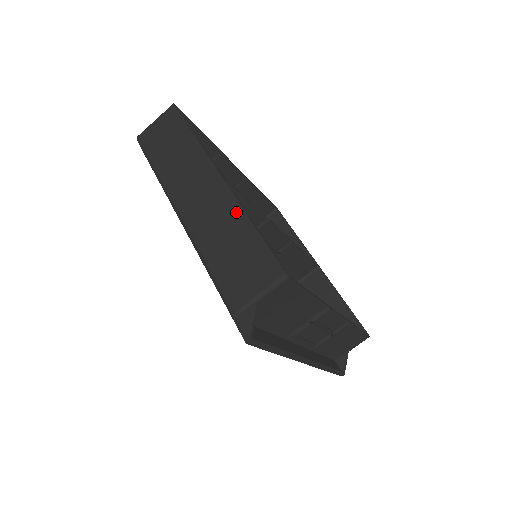
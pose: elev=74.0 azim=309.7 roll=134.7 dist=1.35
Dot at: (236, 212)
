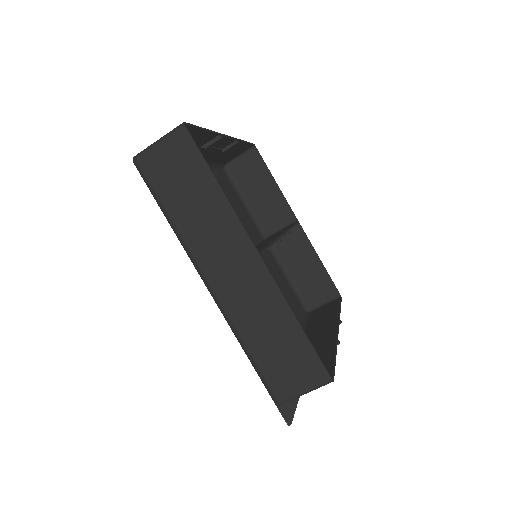
Dot at: (279, 304)
